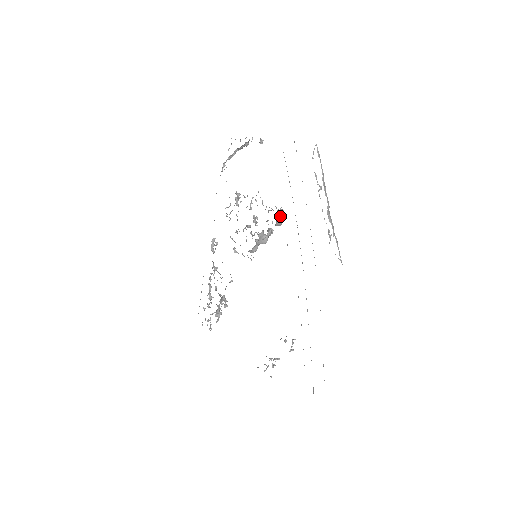
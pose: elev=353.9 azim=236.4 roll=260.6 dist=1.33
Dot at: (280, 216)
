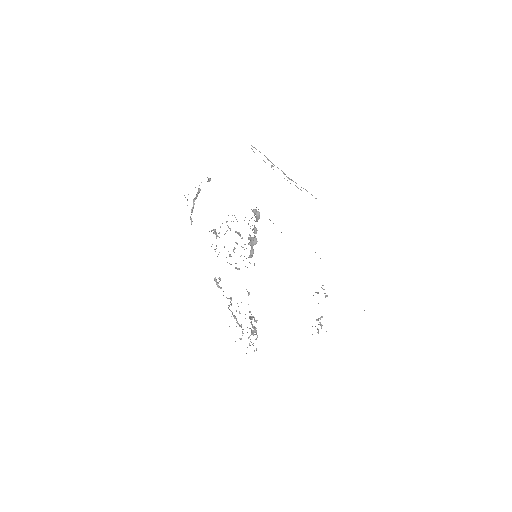
Dot at: (256, 212)
